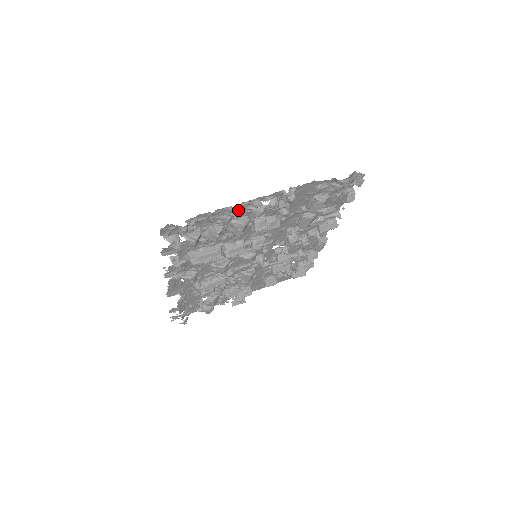
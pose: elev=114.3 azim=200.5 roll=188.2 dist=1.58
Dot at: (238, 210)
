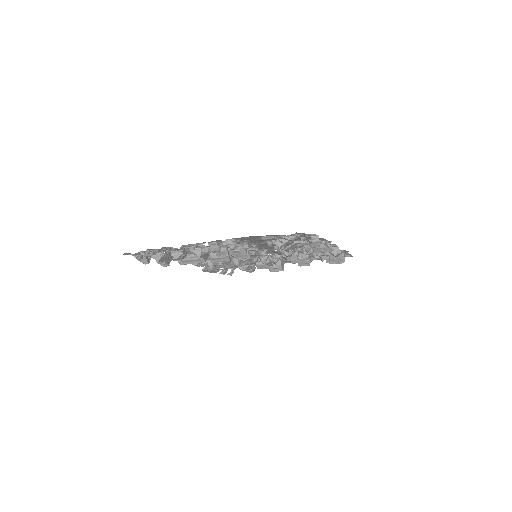
Dot at: (182, 249)
